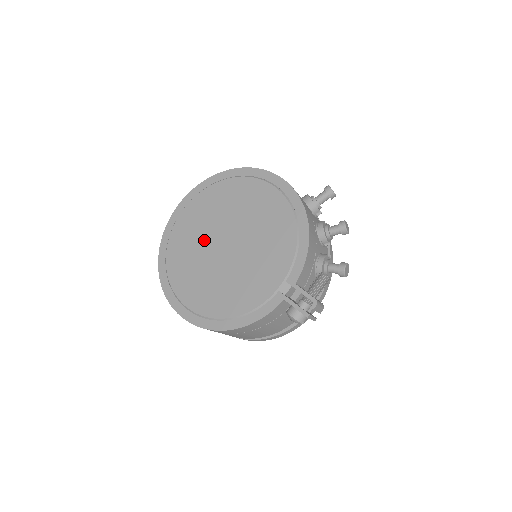
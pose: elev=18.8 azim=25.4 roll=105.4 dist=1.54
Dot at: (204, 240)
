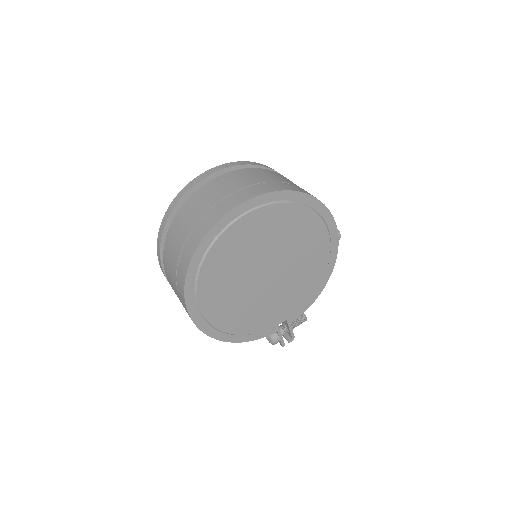
Dot at: (252, 259)
